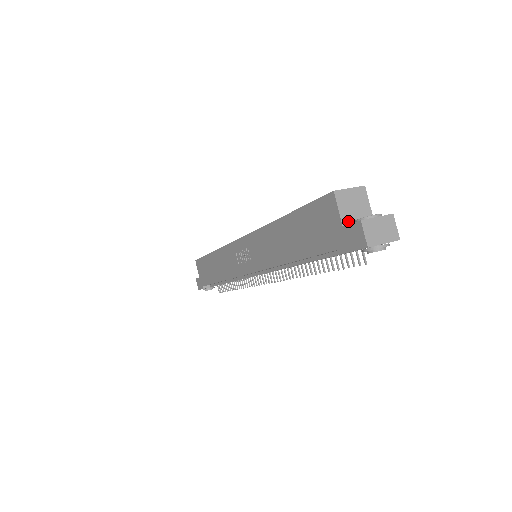
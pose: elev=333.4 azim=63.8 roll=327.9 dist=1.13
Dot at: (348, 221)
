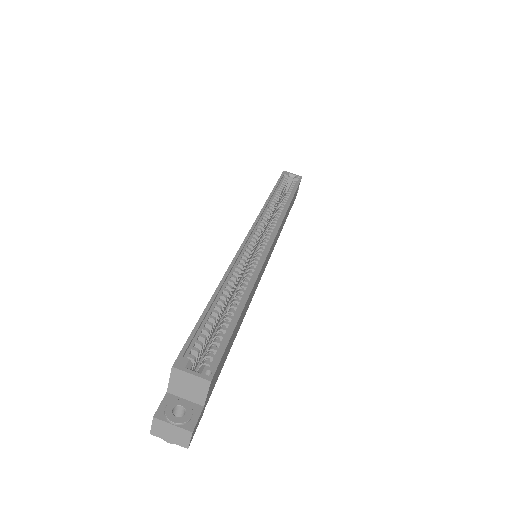
Dot at: (175, 392)
